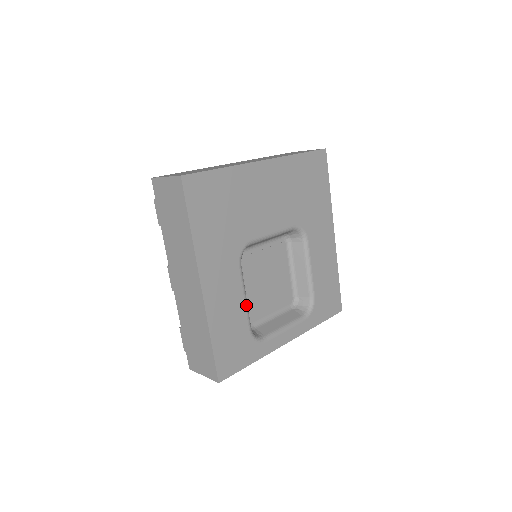
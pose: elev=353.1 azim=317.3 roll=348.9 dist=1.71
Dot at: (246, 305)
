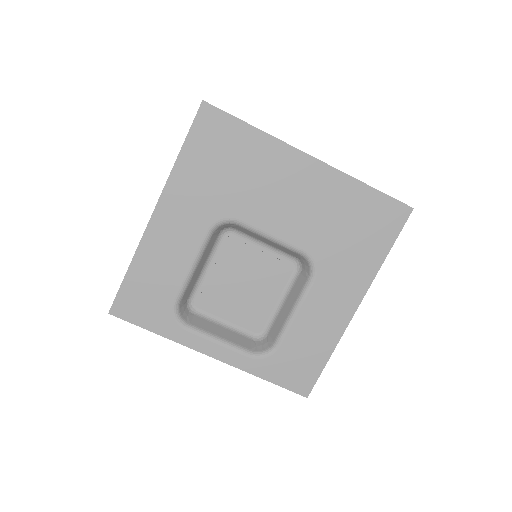
Dot at: (188, 274)
